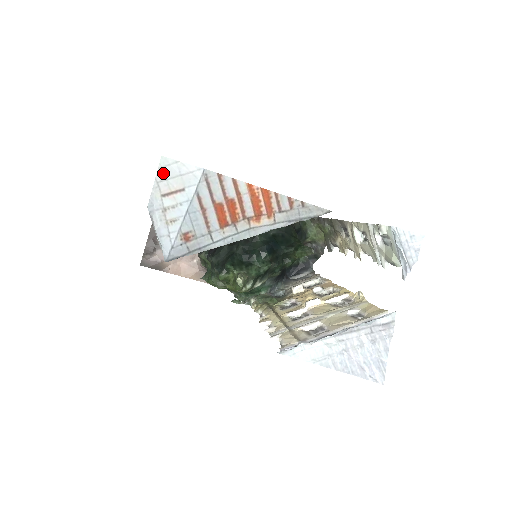
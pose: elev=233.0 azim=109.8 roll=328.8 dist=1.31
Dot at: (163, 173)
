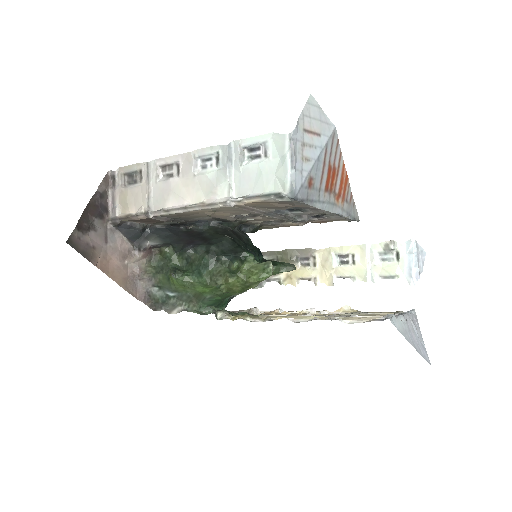
Dot at: (309, 110)
